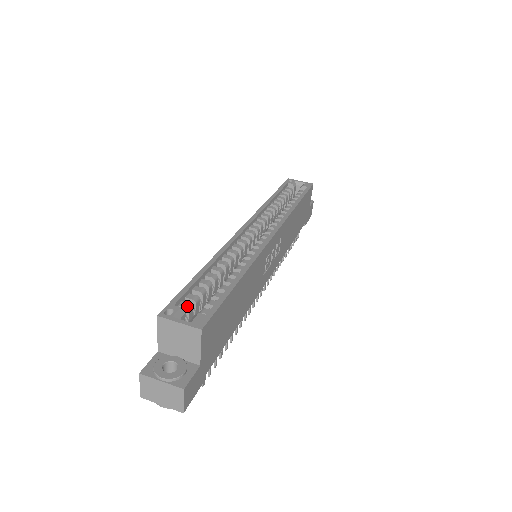
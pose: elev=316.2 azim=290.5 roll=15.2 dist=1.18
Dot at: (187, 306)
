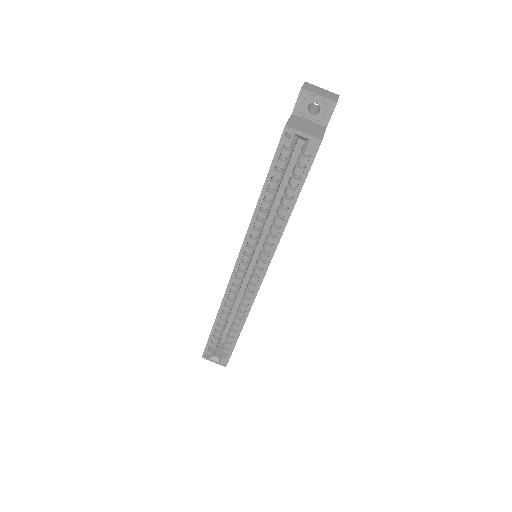
Dot at: (214, 347)
